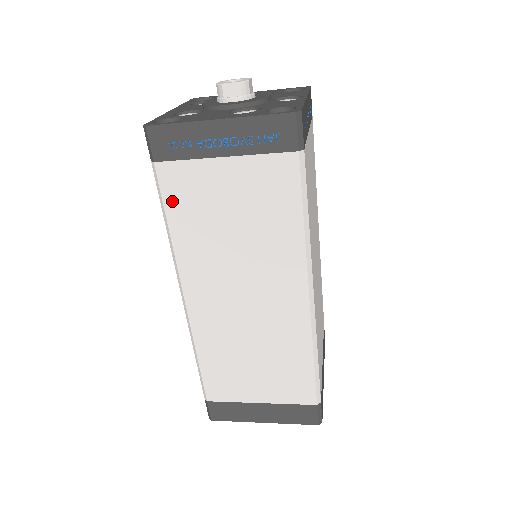
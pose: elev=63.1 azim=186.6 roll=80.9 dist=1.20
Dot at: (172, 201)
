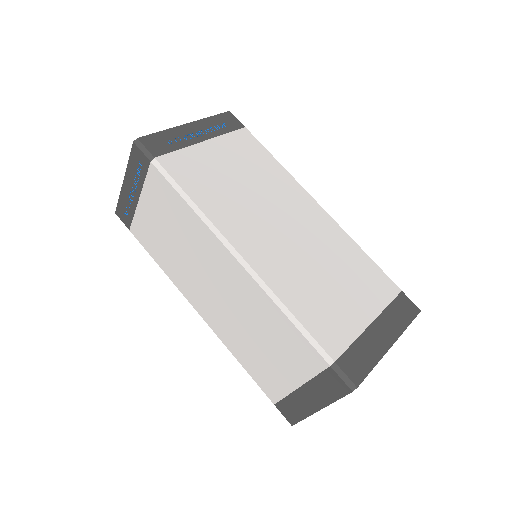
Dot at: (148, 247)
